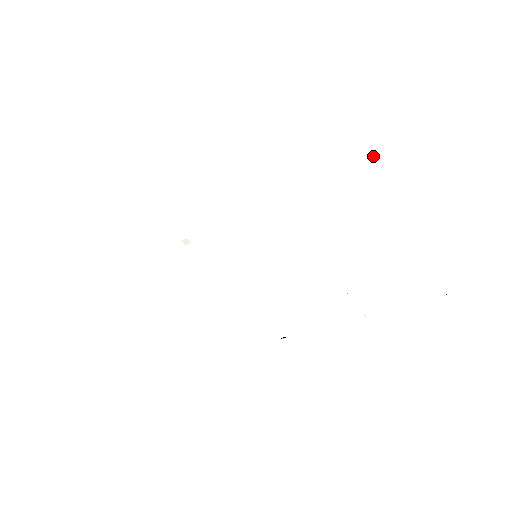
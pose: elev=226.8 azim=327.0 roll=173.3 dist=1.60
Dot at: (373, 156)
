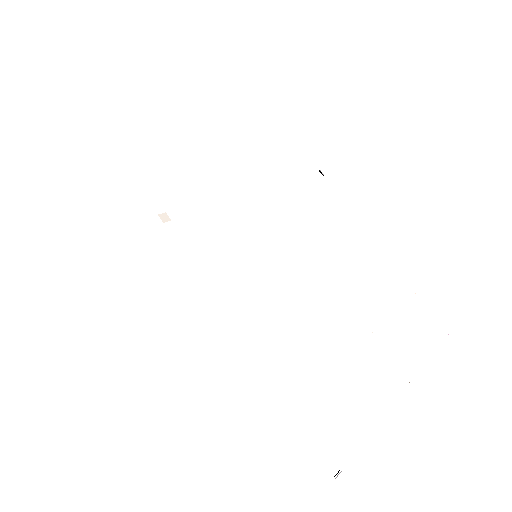
Dot at: (319, 170)
